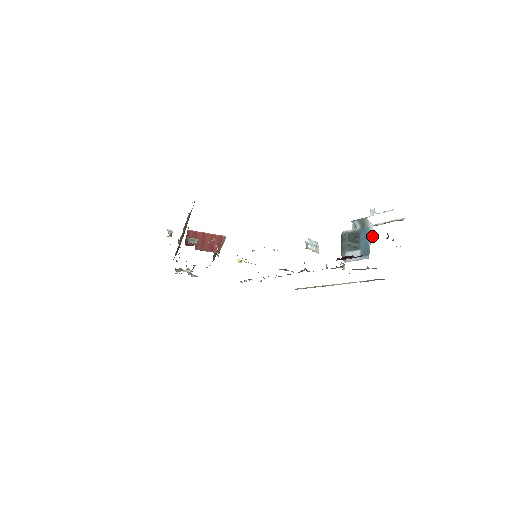
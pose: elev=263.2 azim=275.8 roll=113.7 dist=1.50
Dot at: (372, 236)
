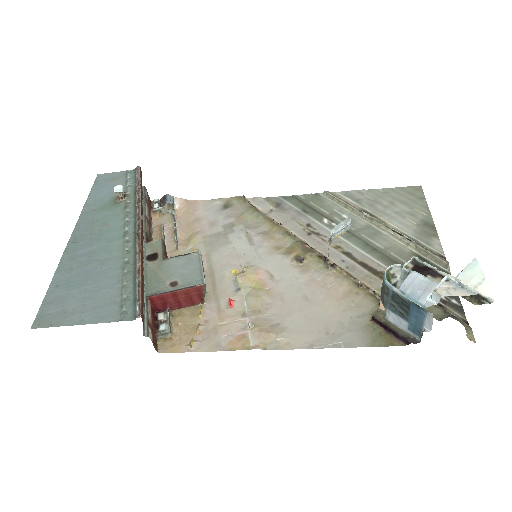
Dot at: (429, 324)
